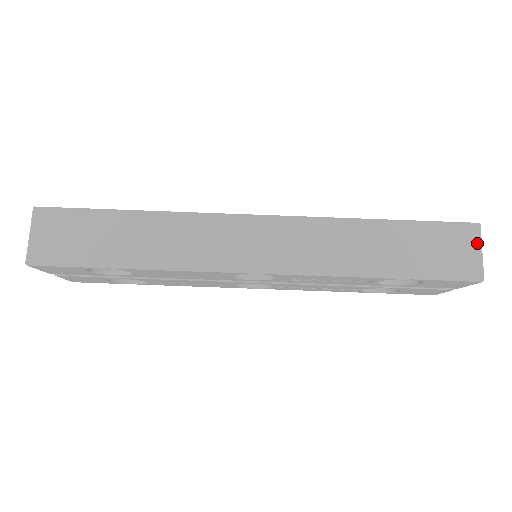
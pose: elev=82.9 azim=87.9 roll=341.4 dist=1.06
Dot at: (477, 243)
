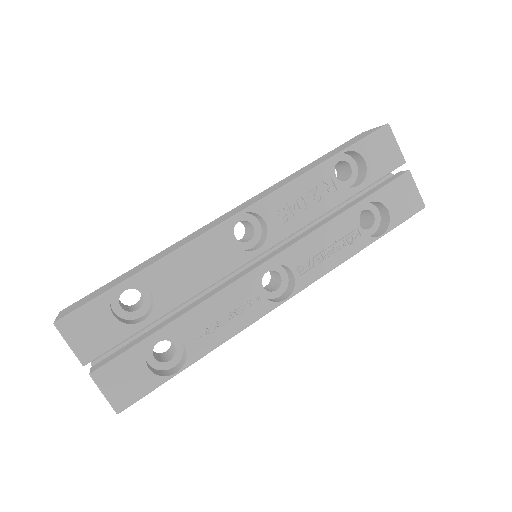
Dot at: (368, 131)
